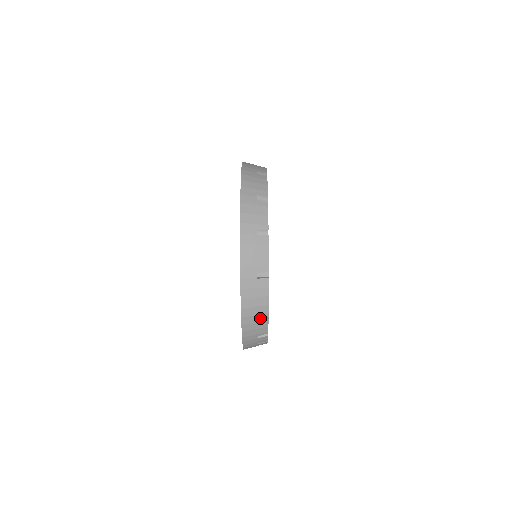
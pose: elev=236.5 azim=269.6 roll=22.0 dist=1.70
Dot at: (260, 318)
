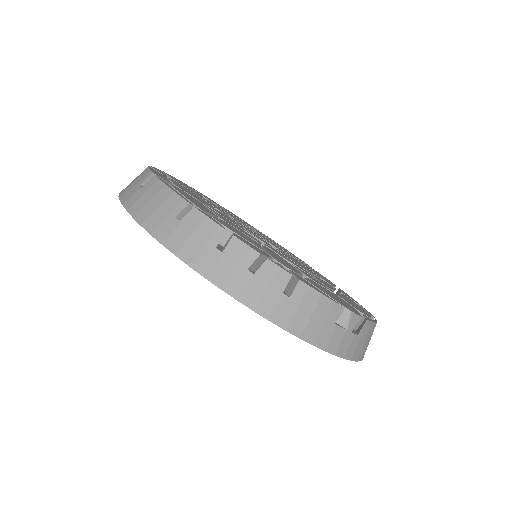
Dot at: (187, 220)
